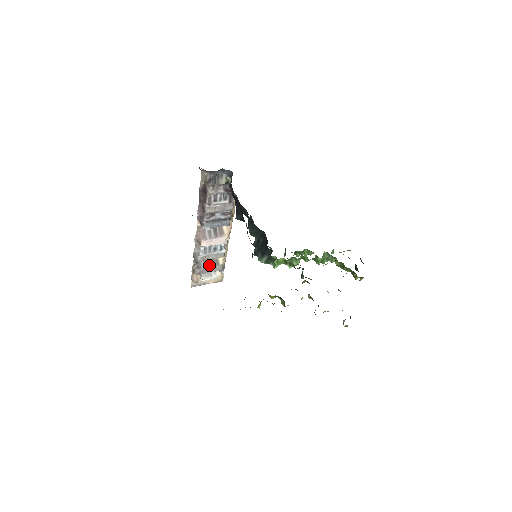
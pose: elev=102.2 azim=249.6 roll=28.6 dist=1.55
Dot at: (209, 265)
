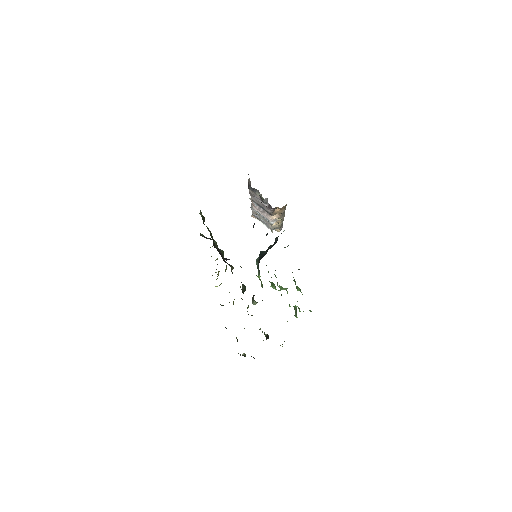
Dot at: occluded
